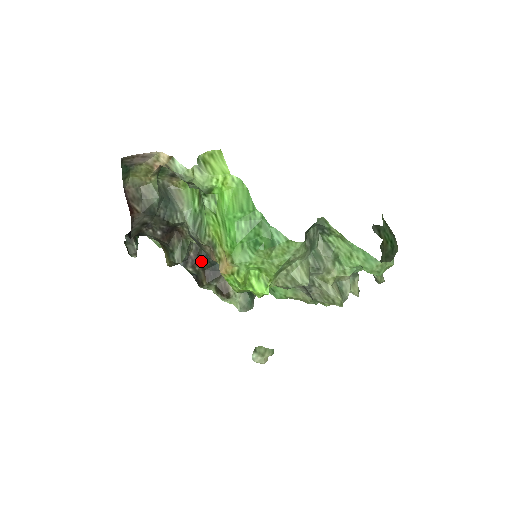
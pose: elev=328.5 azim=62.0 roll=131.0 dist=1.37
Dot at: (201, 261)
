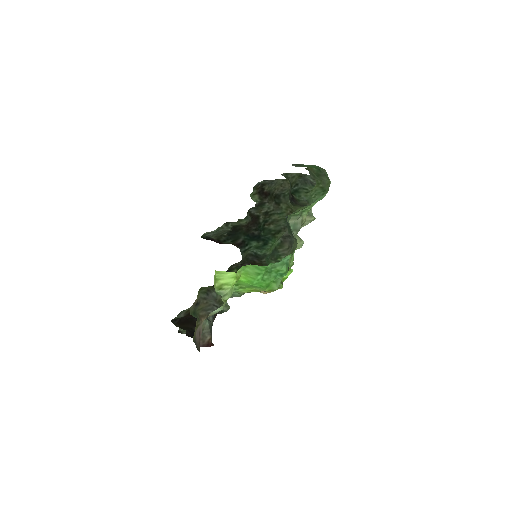
Dot at: occluded
